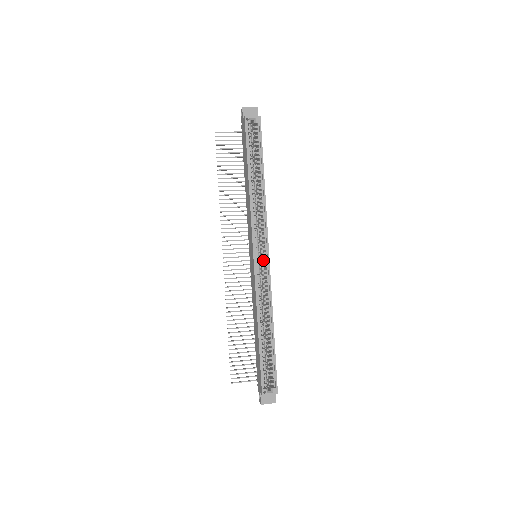
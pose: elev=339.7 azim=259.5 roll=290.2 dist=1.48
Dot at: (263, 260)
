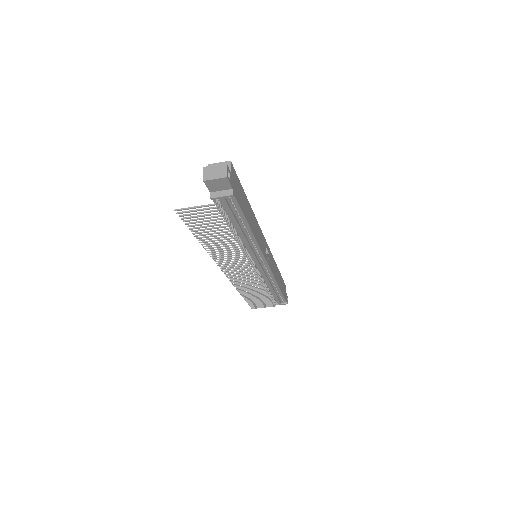
Dot at: occluded
